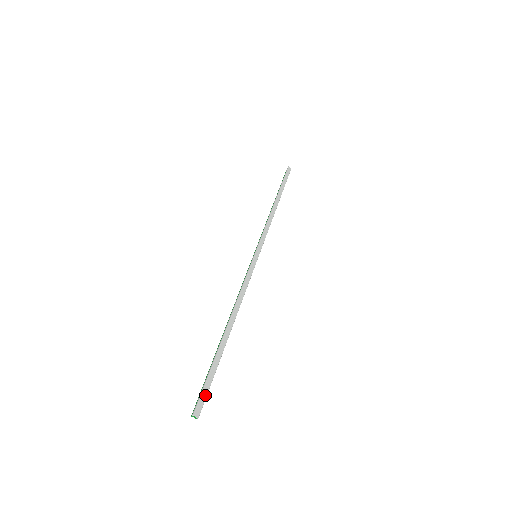
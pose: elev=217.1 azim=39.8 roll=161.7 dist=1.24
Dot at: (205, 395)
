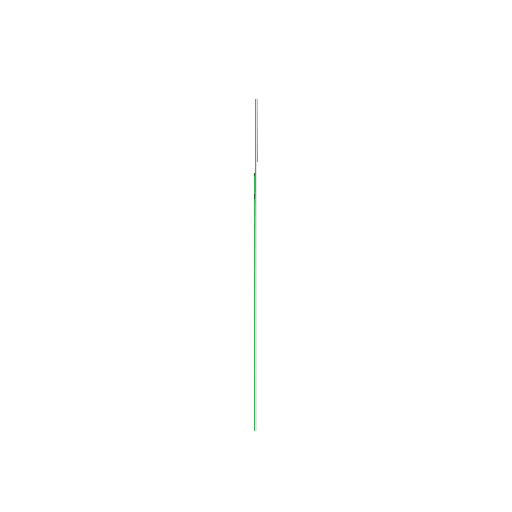
Dot at: occluded
